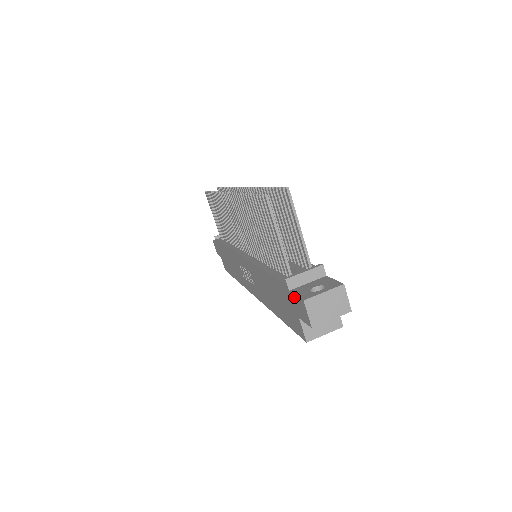
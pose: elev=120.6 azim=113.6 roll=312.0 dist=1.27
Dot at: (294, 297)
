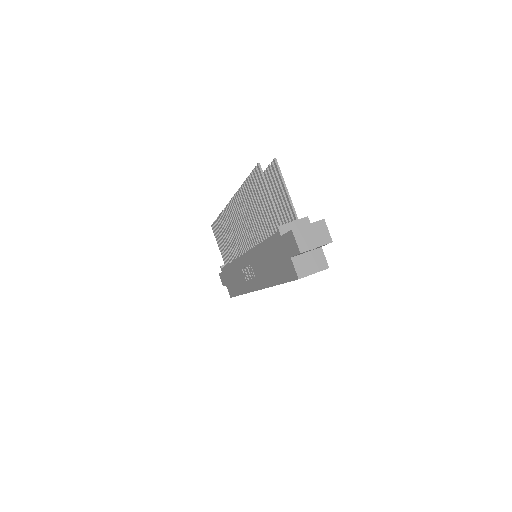
Dot at: (285, 237)
